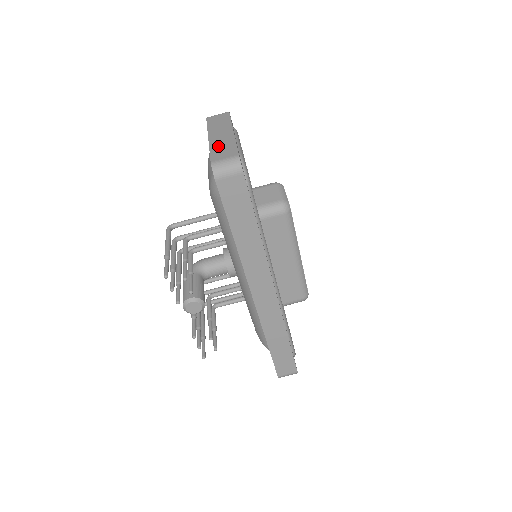
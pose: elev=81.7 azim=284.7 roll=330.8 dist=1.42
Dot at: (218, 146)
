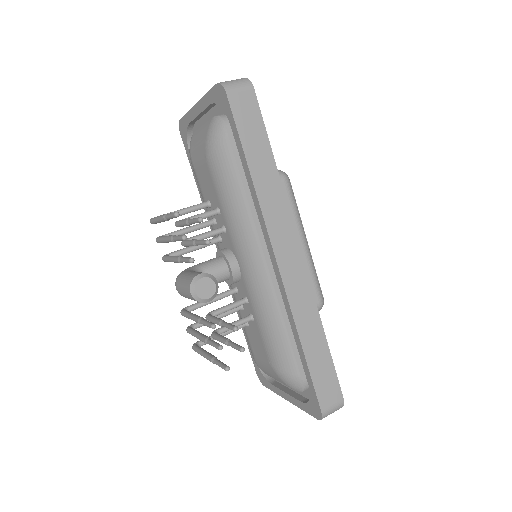
Dot at: occluded
